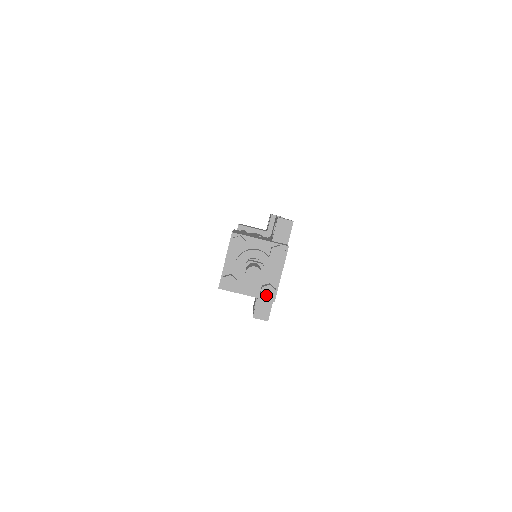
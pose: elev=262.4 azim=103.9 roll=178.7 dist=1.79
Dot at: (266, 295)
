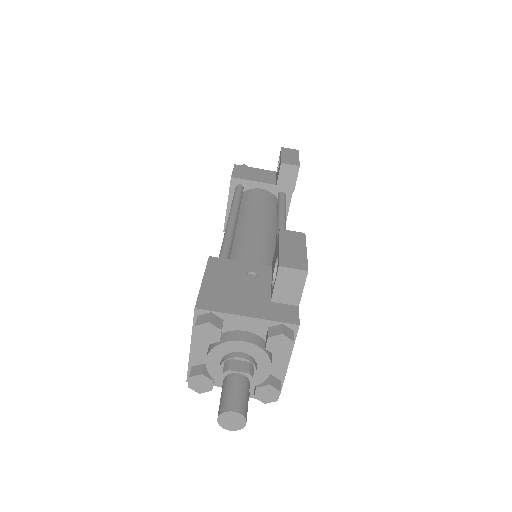
Dot at: (264, 397)
